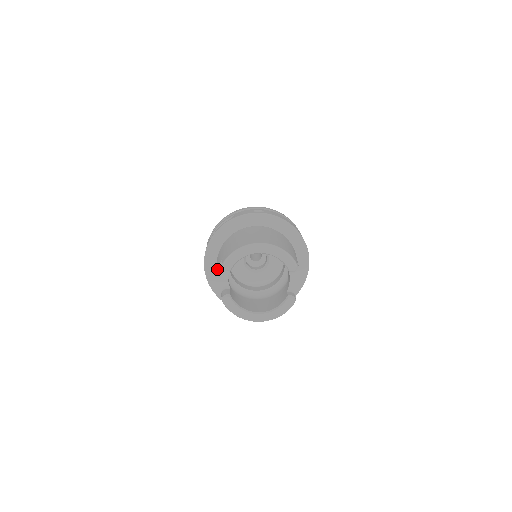
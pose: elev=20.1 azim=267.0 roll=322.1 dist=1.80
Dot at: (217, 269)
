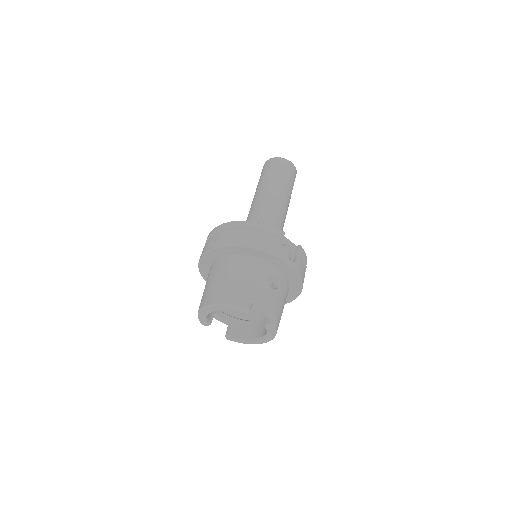
Dot at: occluded
